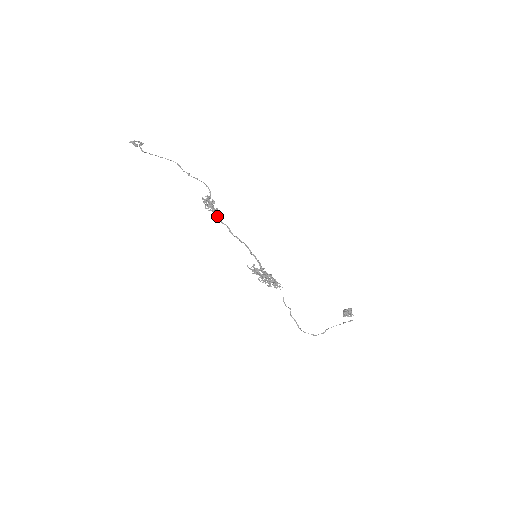
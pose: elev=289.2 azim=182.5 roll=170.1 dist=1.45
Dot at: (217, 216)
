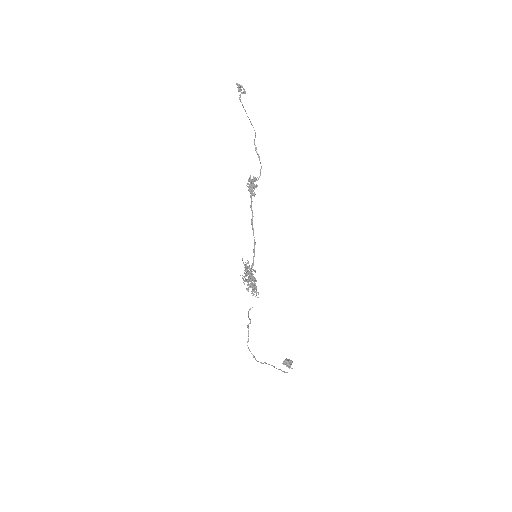
Dot at: (251, 199)
